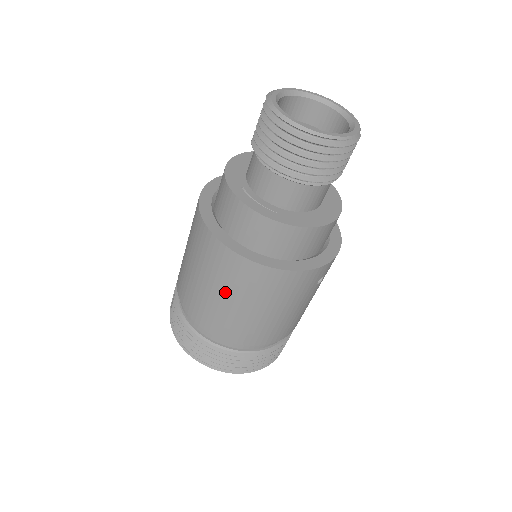
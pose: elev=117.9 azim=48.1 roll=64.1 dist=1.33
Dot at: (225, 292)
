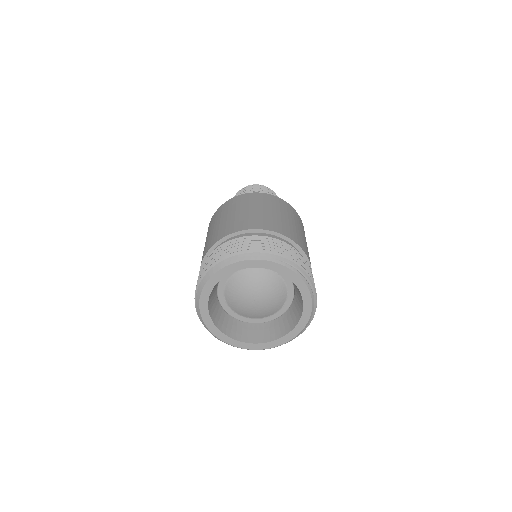
Dot at: (268, 208)
